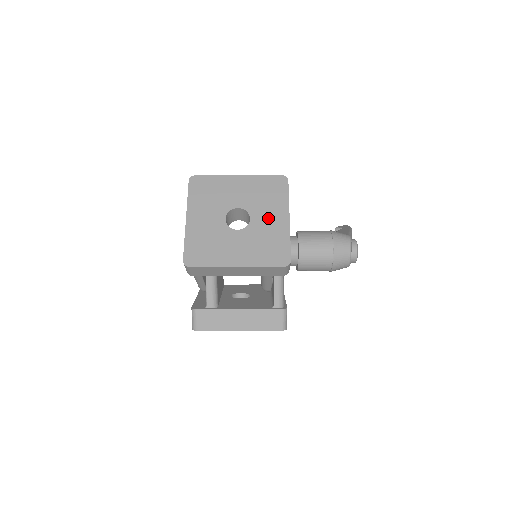
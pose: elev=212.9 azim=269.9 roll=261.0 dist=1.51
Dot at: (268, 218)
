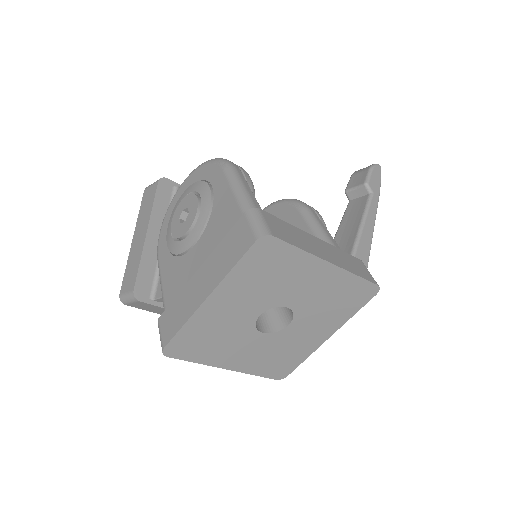
Dot at: (309, 330)
